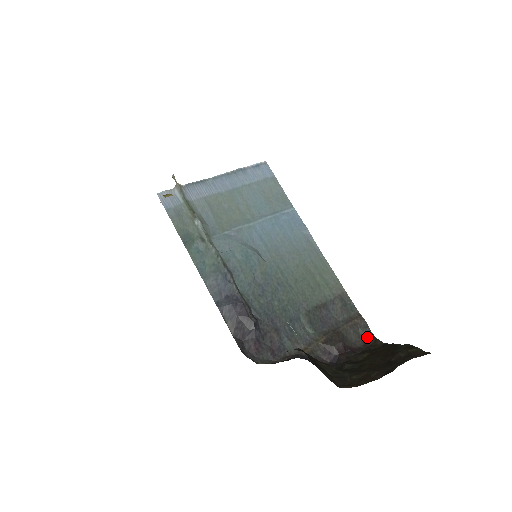
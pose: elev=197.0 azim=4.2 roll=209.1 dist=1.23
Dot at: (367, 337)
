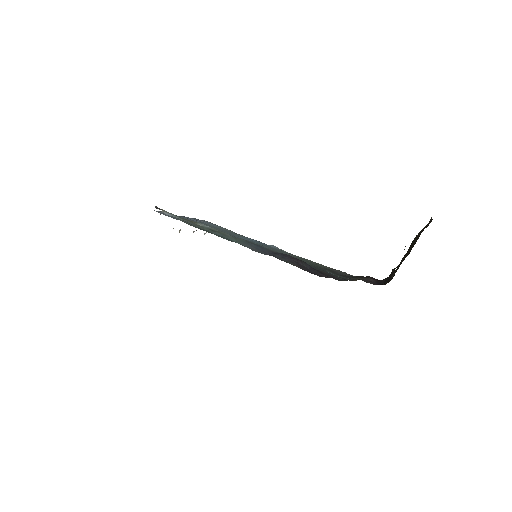
Dot at: occluded
